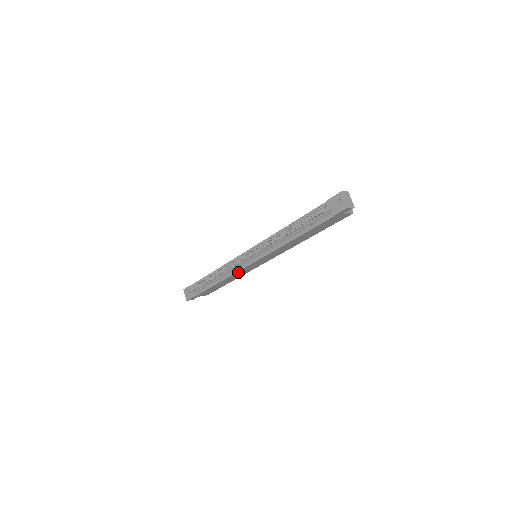
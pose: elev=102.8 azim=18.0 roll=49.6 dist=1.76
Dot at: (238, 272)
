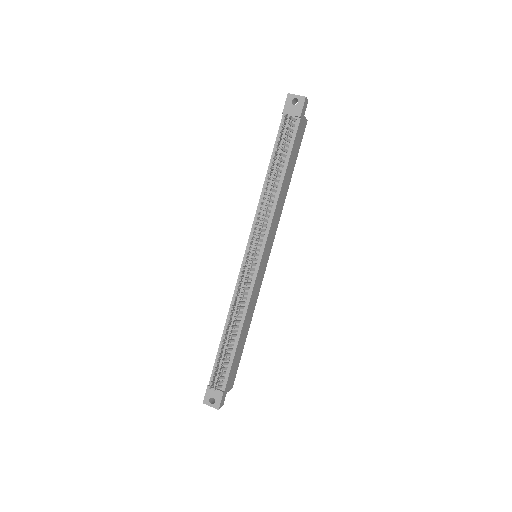
Dot at: (252, 292)
